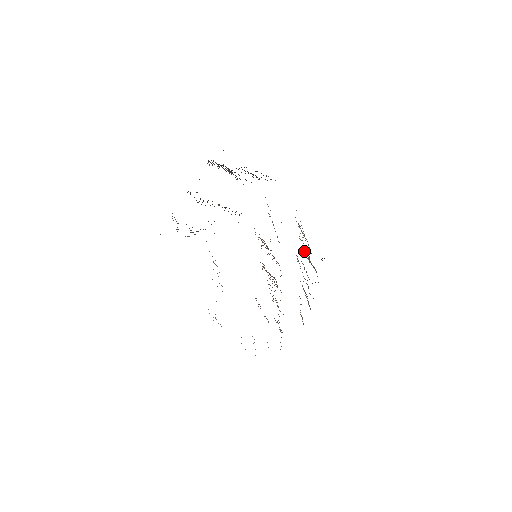
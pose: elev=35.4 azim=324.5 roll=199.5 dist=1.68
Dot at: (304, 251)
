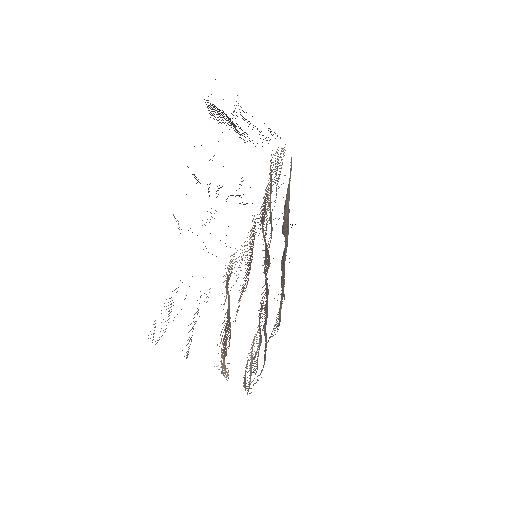
Dot at: (287, 227)
